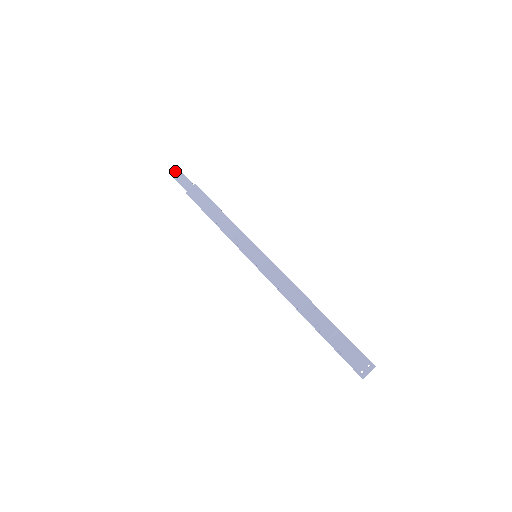
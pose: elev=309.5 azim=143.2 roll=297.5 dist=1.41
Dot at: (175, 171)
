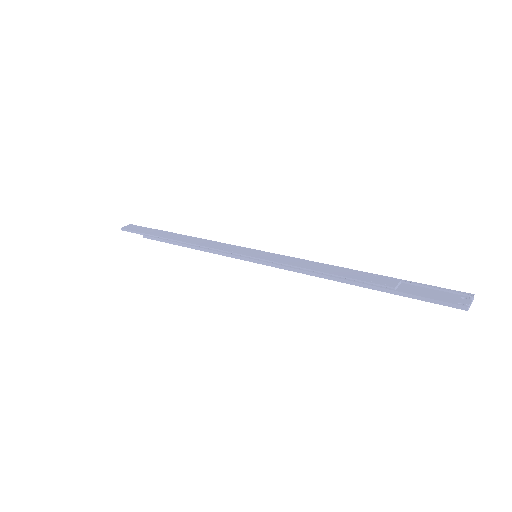
Dot at: occluded
